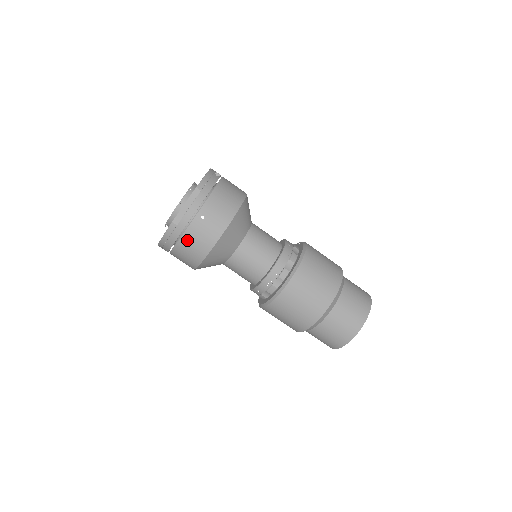
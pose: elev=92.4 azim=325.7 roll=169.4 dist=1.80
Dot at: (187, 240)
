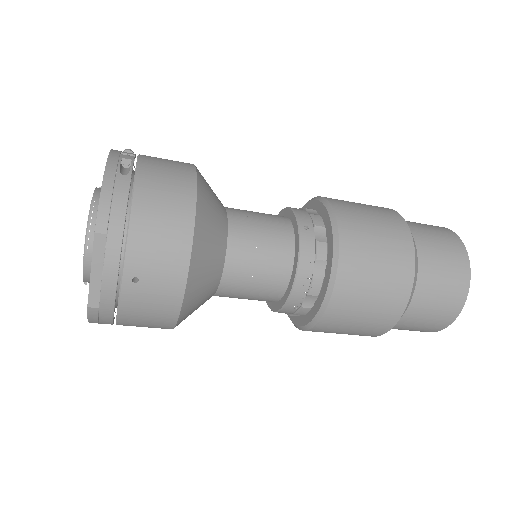
Dot at: (130, 318)
